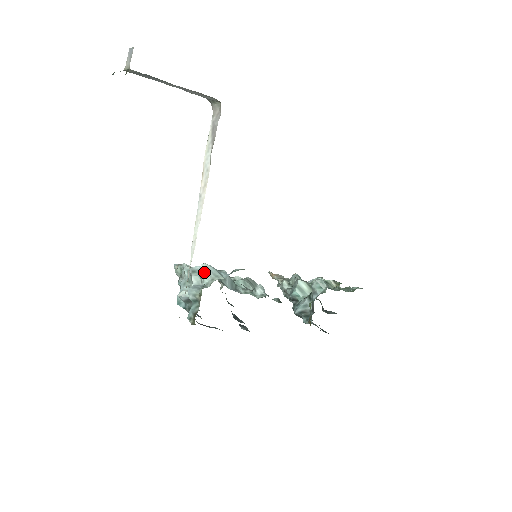
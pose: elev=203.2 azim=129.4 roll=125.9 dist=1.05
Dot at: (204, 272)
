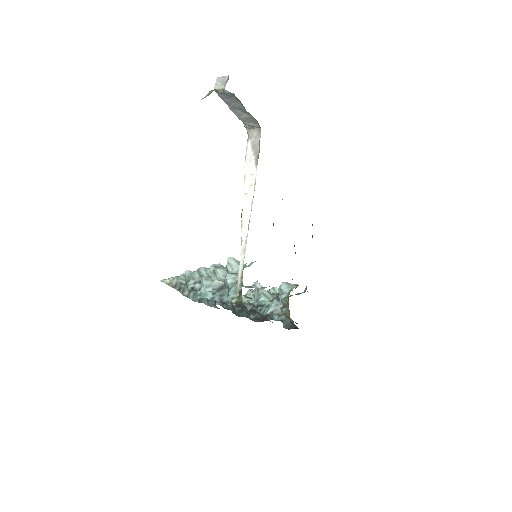
Dot at: (232, 263)
